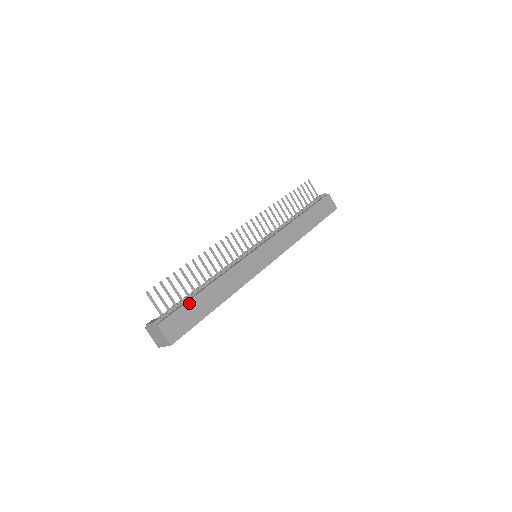
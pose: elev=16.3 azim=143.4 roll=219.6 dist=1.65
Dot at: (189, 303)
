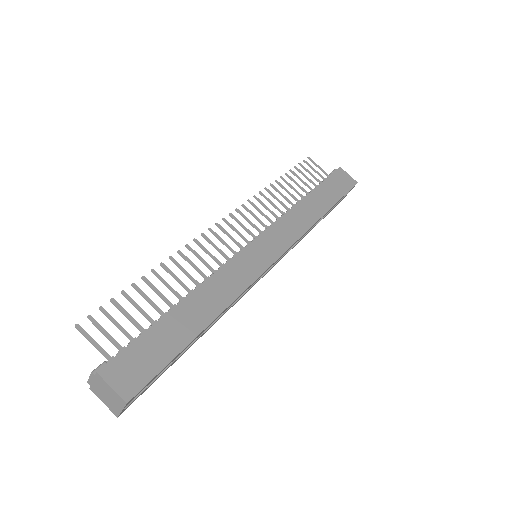
Dot at: (152, 330)
